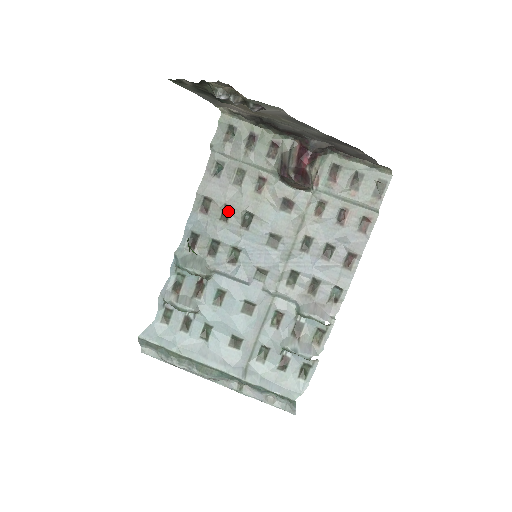
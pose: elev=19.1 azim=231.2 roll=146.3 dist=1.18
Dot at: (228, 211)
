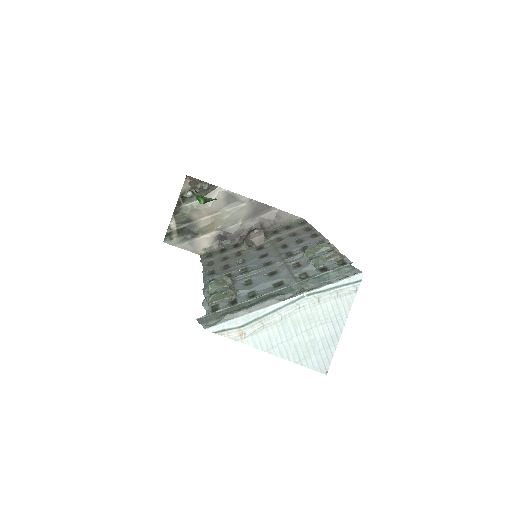
Dot at: (227, 267)
